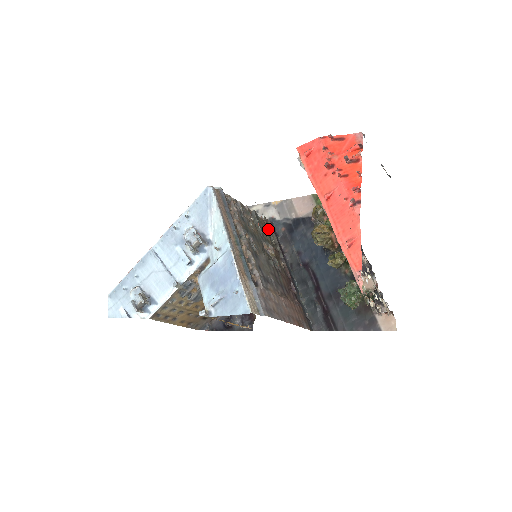
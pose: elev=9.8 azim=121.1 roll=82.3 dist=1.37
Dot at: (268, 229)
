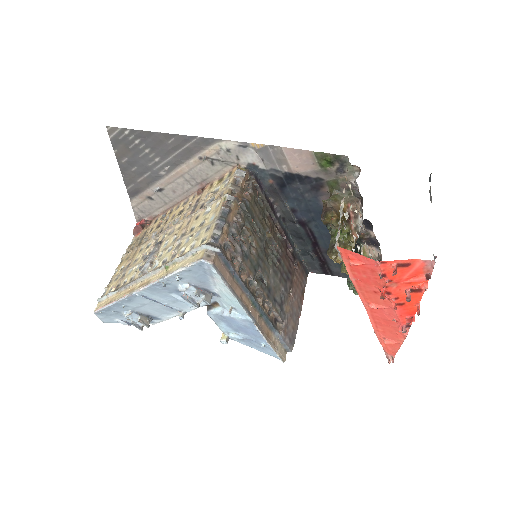
Dot at: (256, 198)
